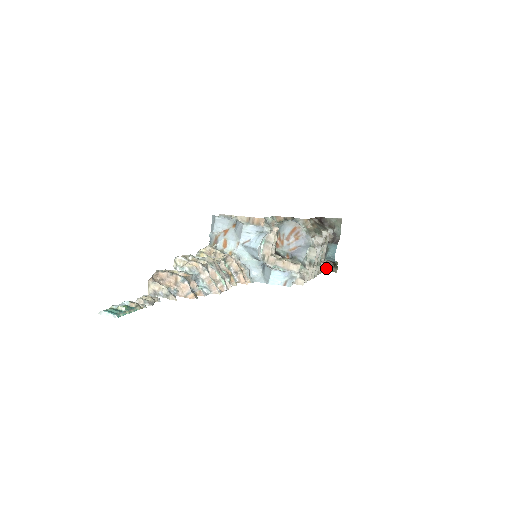
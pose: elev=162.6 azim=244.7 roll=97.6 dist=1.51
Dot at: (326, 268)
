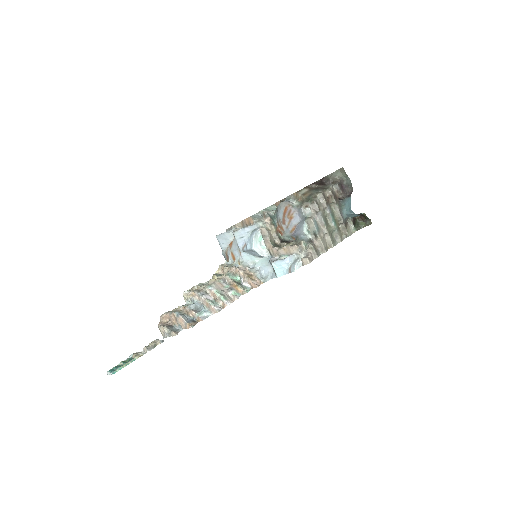
Dot at: (358, 225)
